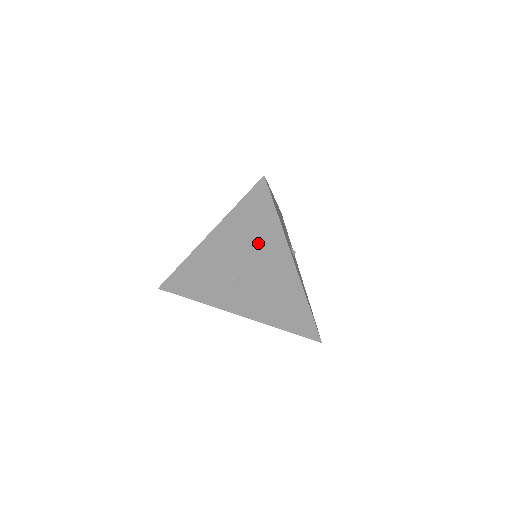
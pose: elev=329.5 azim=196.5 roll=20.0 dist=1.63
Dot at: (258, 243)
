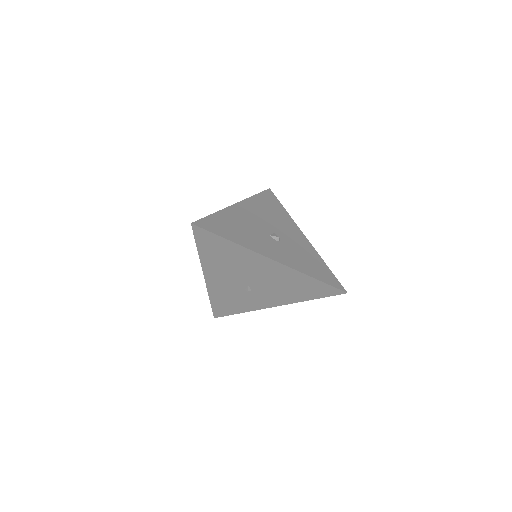
Dot at: (235, 261)
